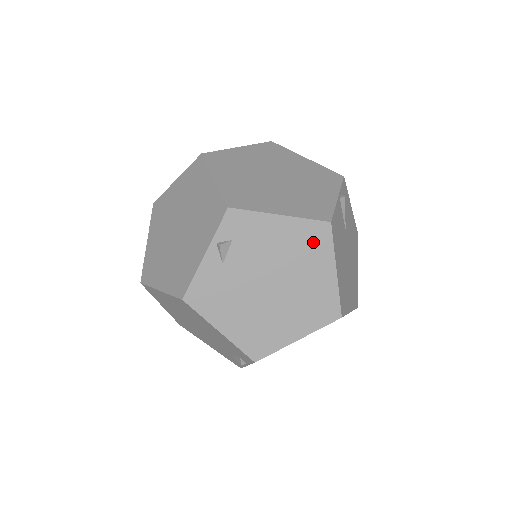
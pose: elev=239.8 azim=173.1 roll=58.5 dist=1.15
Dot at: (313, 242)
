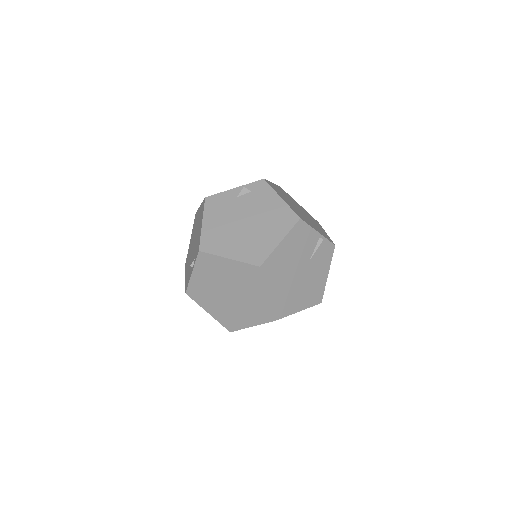
Dot at: (284, 220)
